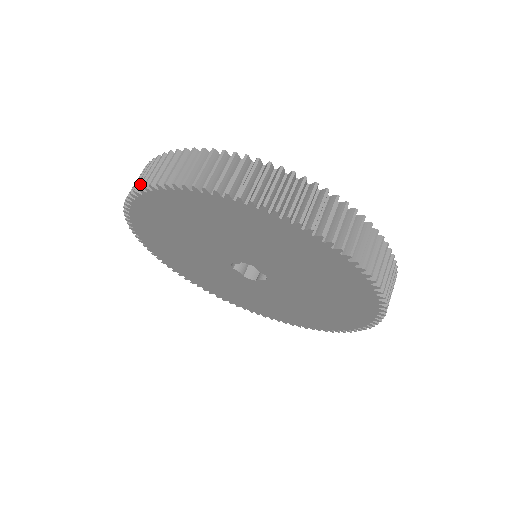
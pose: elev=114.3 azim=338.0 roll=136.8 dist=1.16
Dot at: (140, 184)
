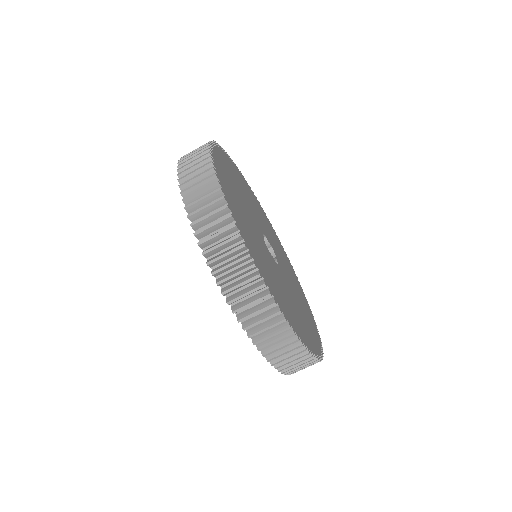
Dot at: (181, 160)
